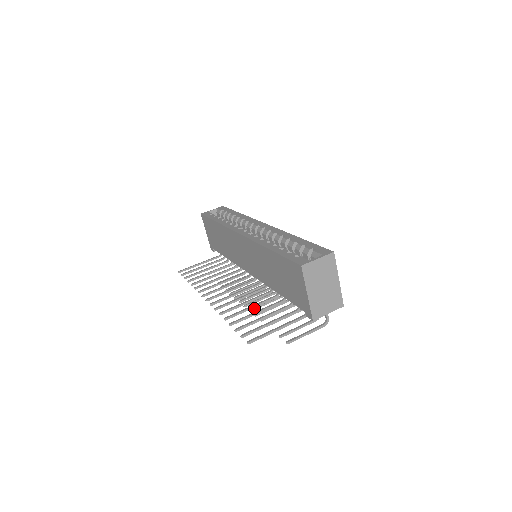
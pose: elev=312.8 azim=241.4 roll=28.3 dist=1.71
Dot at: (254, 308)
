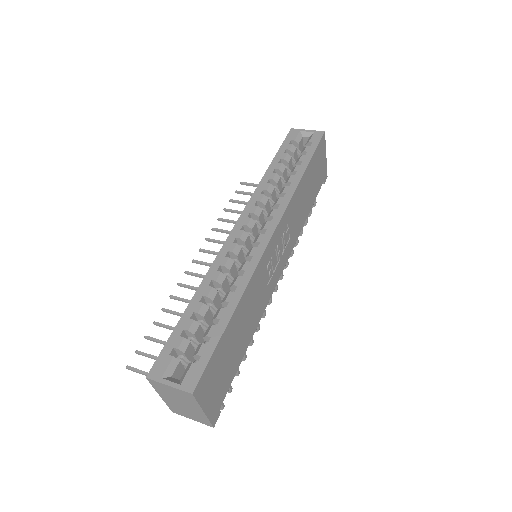
Dot at: occluded
